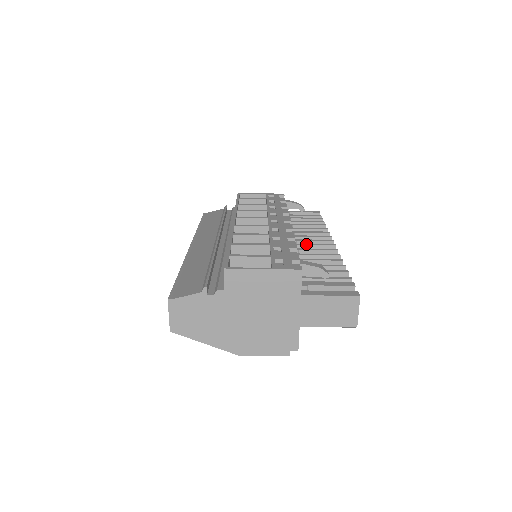
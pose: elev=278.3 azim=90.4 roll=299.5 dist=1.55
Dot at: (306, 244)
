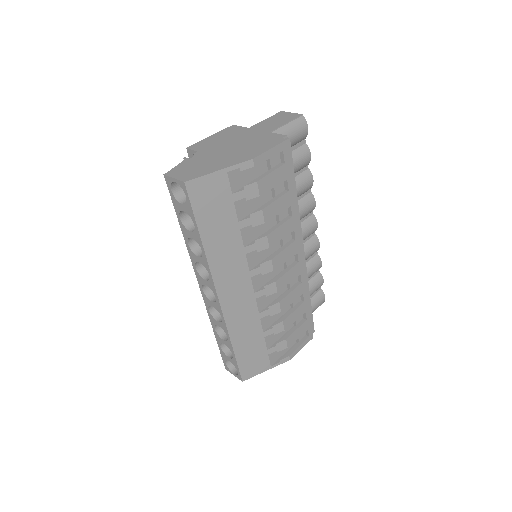
Dot at: occluded
